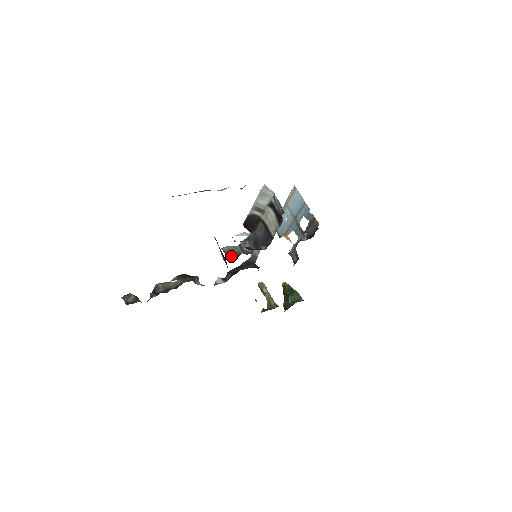
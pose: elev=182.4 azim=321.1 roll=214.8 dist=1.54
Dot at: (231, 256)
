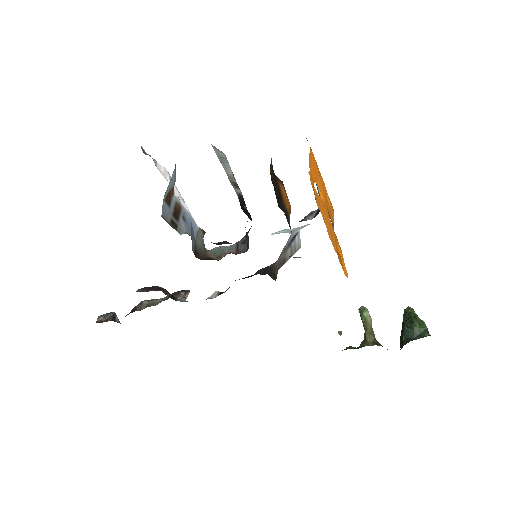
Dot at: (214, 258)
